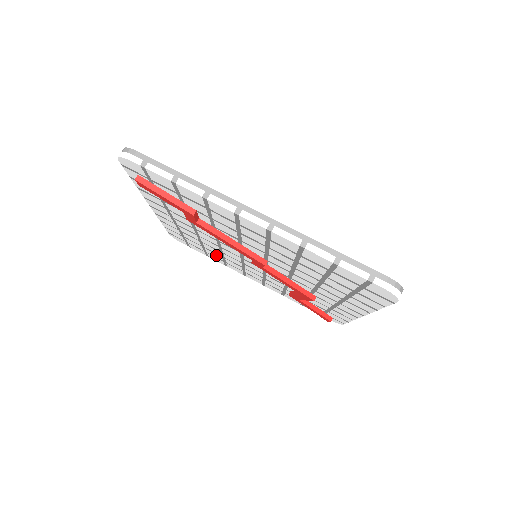
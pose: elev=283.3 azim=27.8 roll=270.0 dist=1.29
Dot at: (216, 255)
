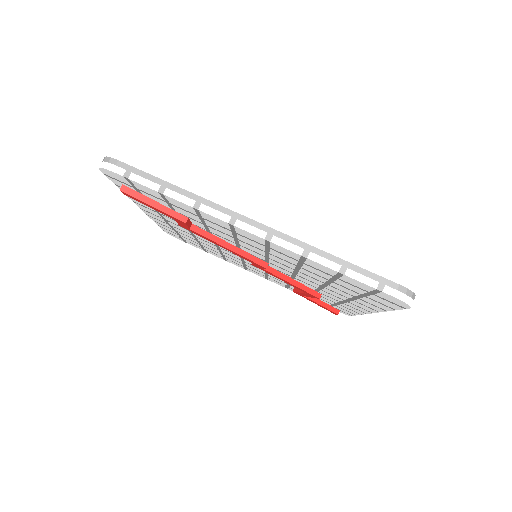
Dot at: (215, 252)
